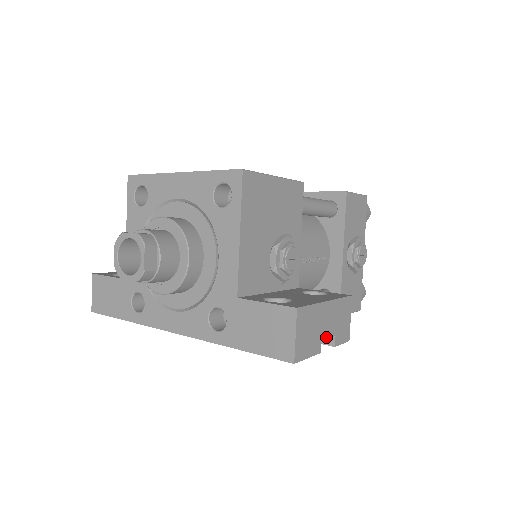
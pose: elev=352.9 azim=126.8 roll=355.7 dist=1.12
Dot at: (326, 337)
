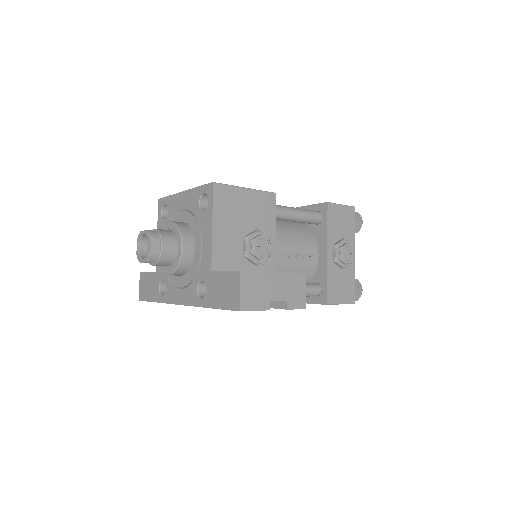
Dot at: (276, 299)
